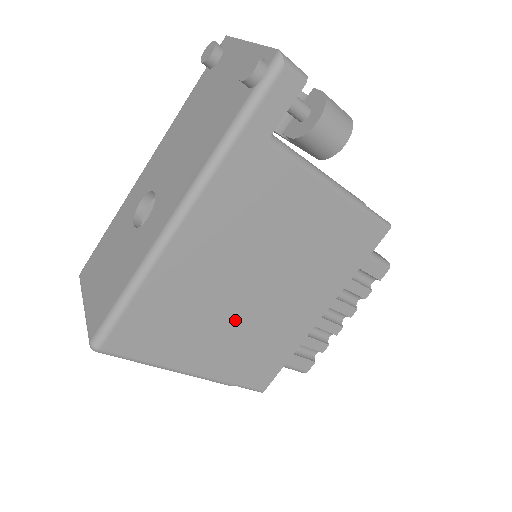
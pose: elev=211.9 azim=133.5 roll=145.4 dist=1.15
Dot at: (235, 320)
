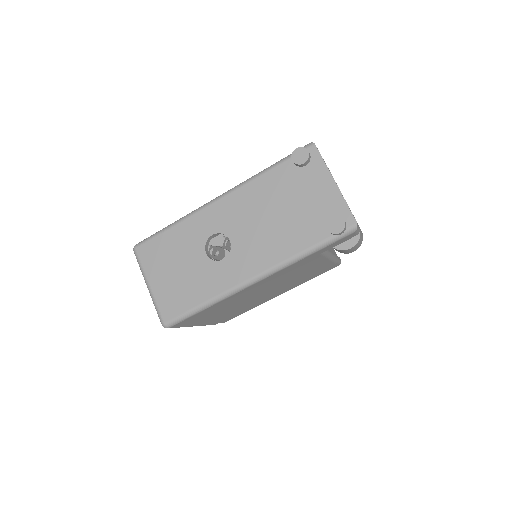
Dot at: (240, 306)
